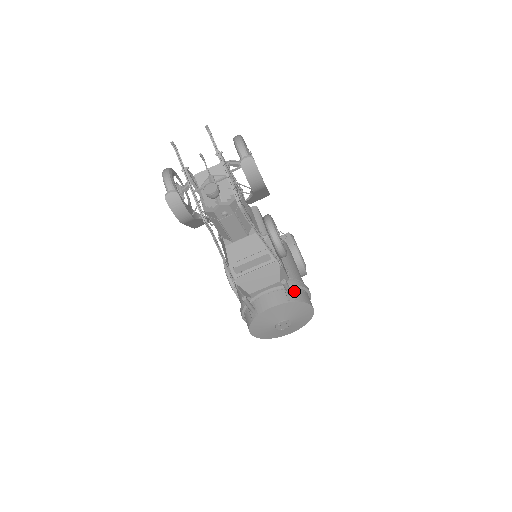
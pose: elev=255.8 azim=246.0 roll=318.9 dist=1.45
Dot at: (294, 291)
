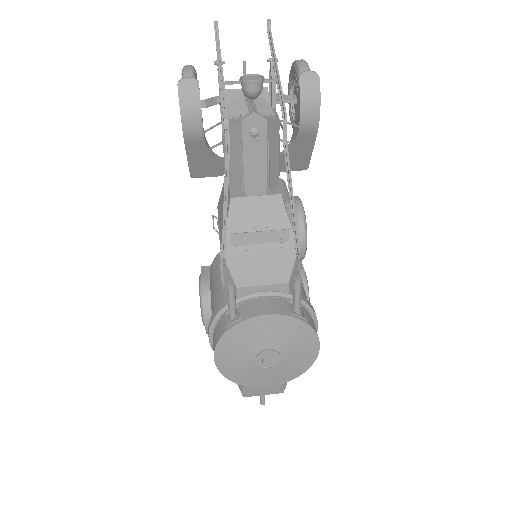
Dot at: (302, 308)
